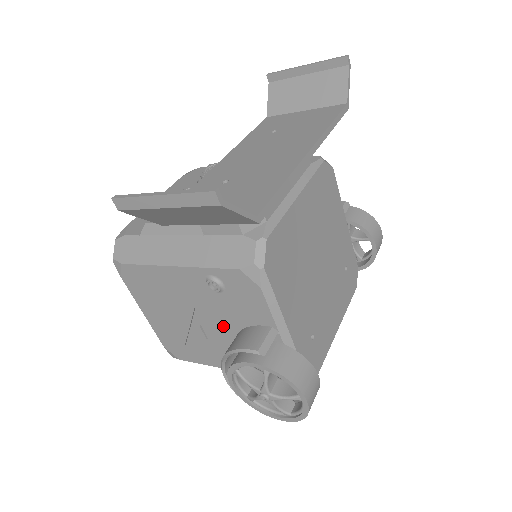
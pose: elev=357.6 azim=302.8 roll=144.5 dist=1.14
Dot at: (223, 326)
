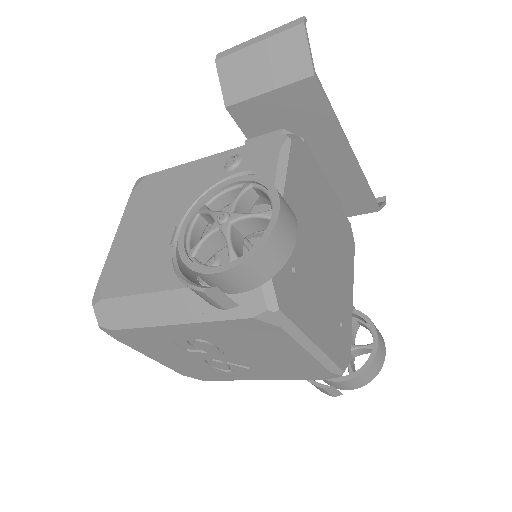
Dot at: occluded
